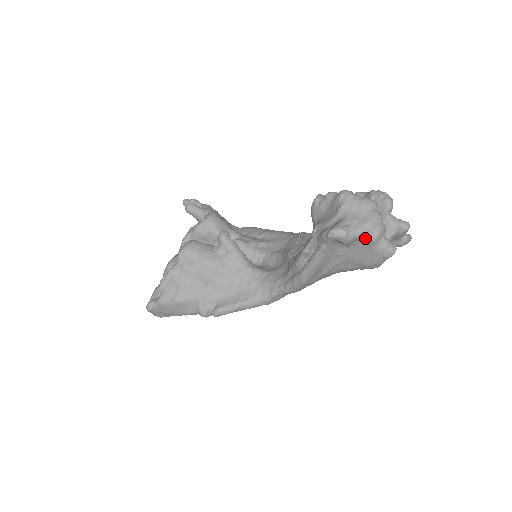
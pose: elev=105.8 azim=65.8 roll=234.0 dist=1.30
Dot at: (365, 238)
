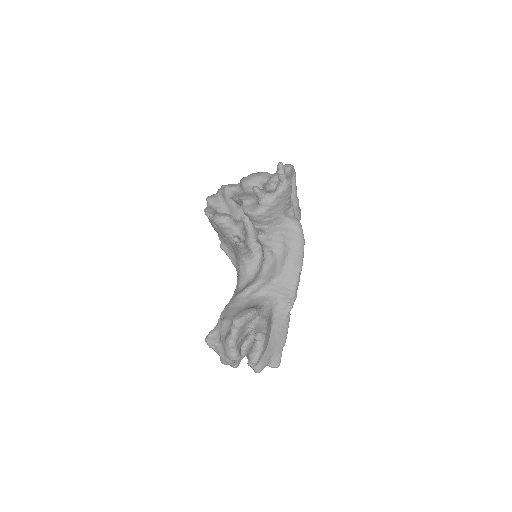
Dot at: occluded
